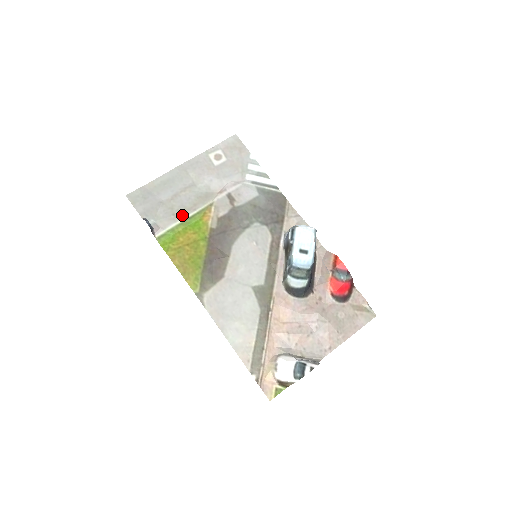
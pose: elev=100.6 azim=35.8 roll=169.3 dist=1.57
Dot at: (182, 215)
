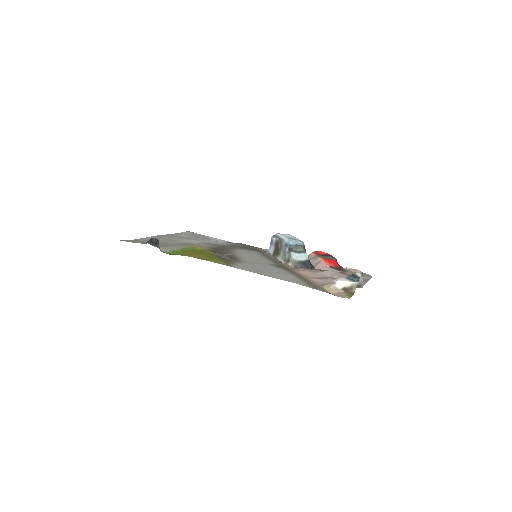
Dot at: (178, 247)
